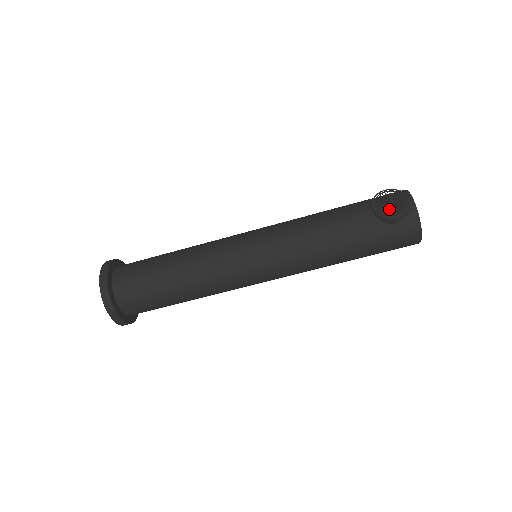
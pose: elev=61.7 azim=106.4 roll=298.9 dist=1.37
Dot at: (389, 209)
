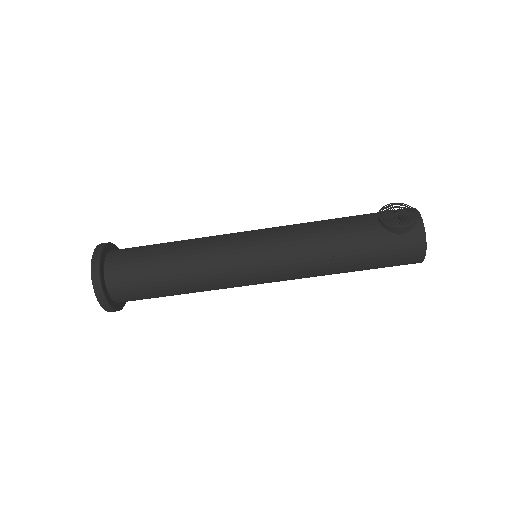
Dot at: (395, 220)
